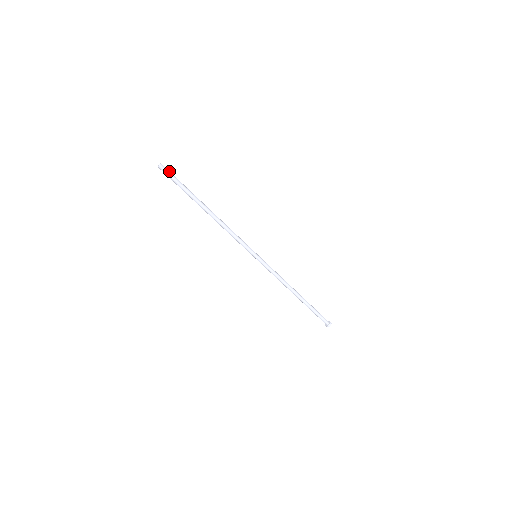
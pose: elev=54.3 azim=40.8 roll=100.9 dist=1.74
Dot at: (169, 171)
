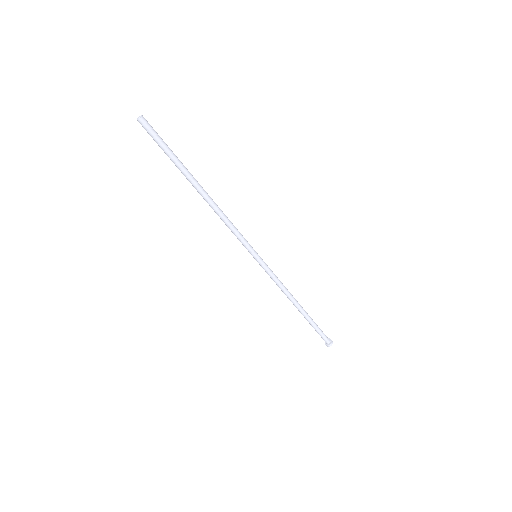
Dot at: (153, 129)
